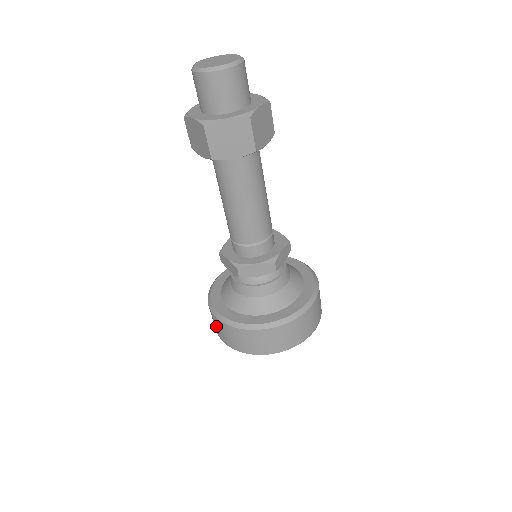
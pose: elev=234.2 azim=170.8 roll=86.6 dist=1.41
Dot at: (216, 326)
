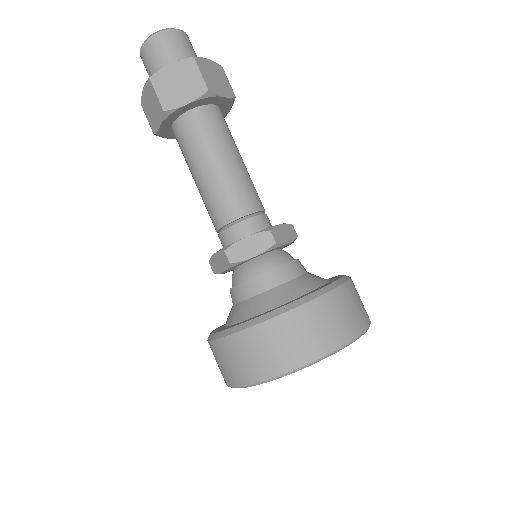
Dot at: (282, 344)
